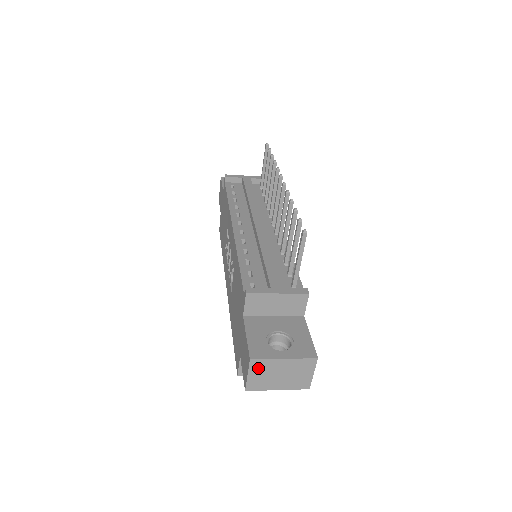
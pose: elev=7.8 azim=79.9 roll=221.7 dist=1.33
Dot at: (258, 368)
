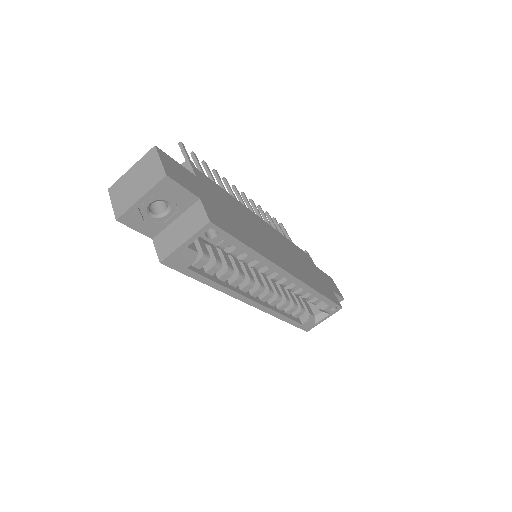
Dot at: (117, 192)
